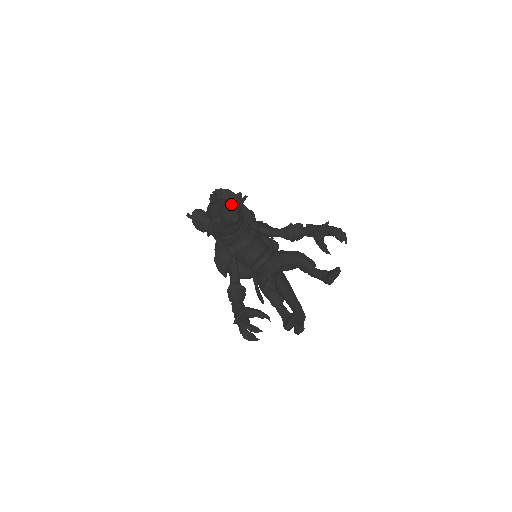
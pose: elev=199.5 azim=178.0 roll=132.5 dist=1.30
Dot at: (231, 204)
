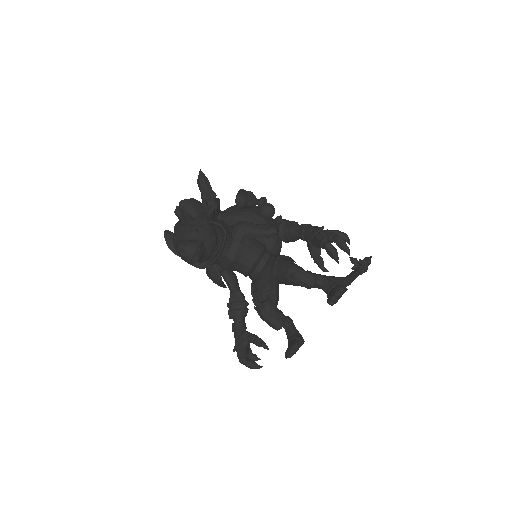
Dot at: (191, 234)
